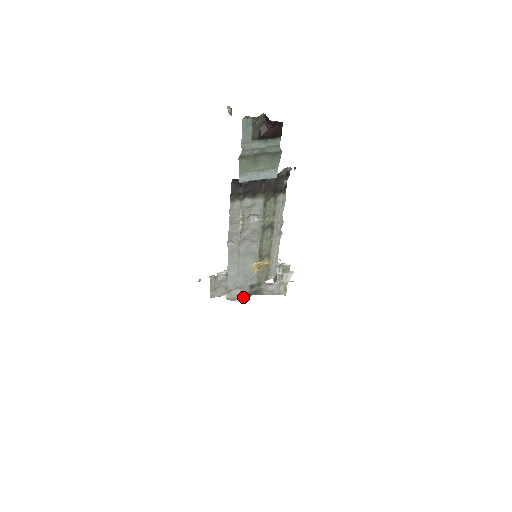
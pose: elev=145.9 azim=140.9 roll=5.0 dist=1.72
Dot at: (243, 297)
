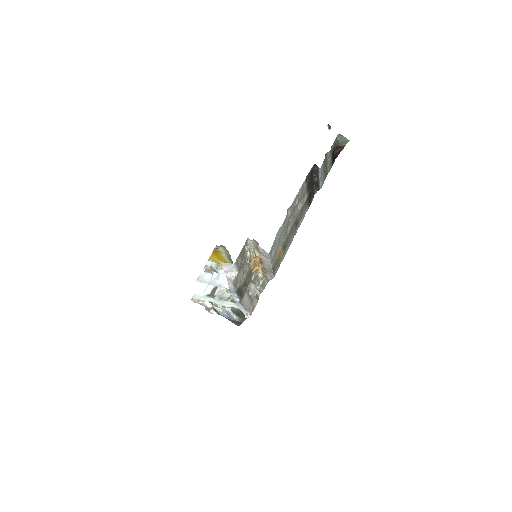
Dot at: (237, 290)
